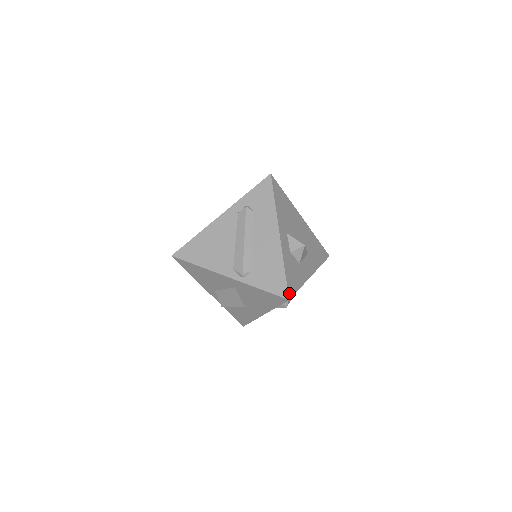
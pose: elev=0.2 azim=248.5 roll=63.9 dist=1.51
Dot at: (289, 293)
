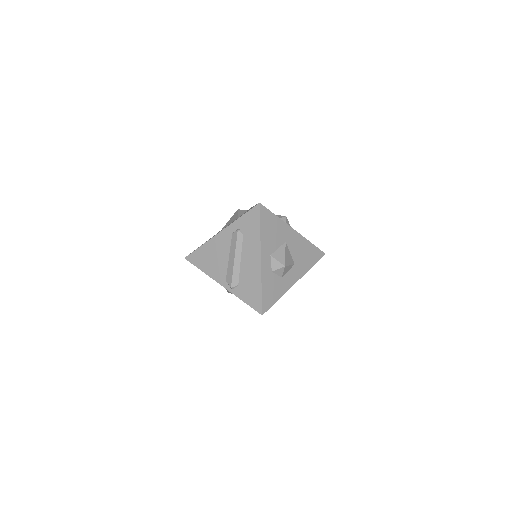
Dot at: (263, 309)
